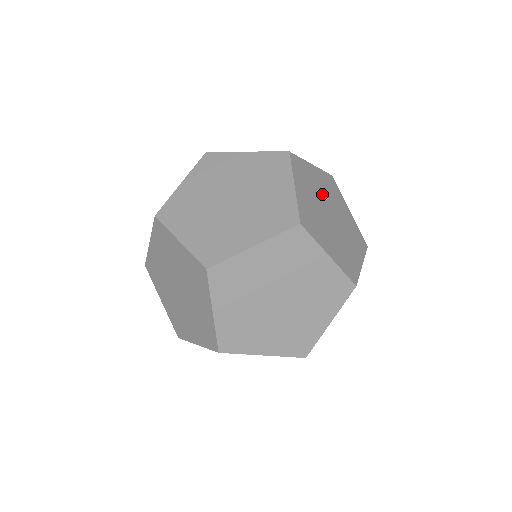
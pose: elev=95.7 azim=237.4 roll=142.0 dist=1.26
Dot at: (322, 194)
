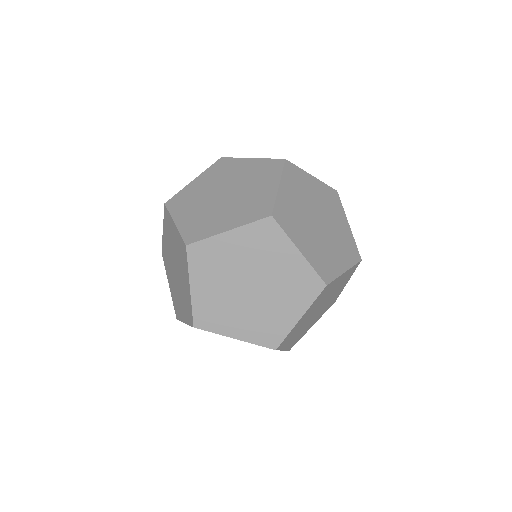
Dot at: occluded
